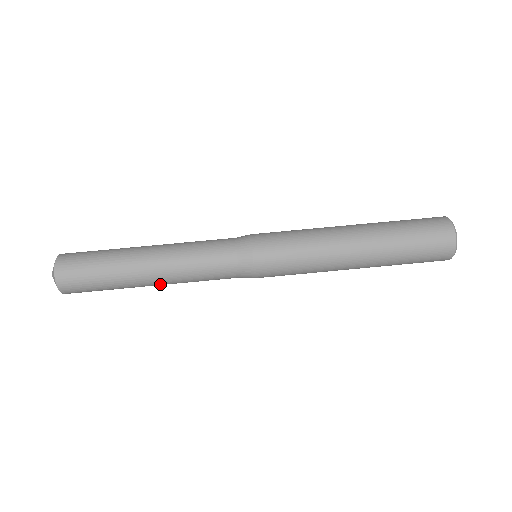
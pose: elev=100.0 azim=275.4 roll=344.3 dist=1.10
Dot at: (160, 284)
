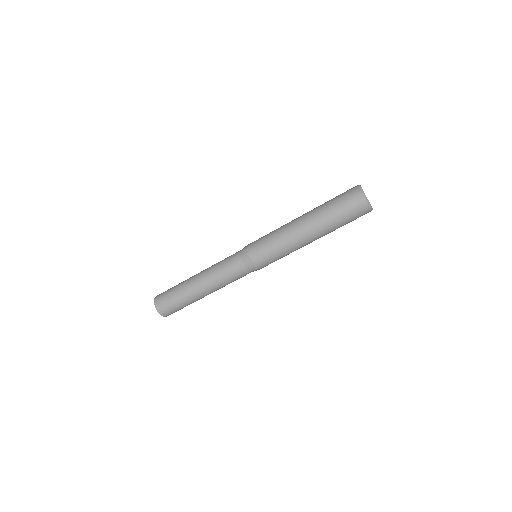
Dot at: occluded
